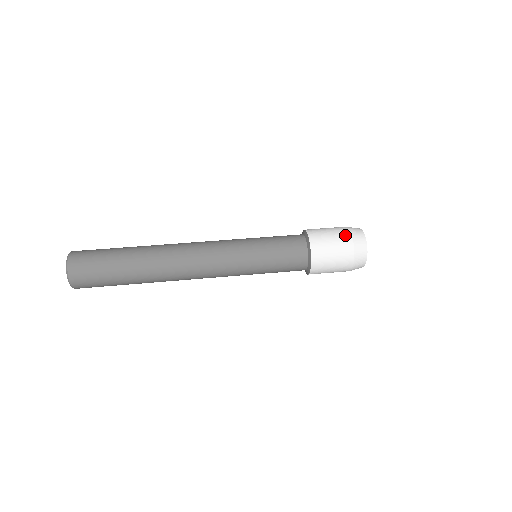
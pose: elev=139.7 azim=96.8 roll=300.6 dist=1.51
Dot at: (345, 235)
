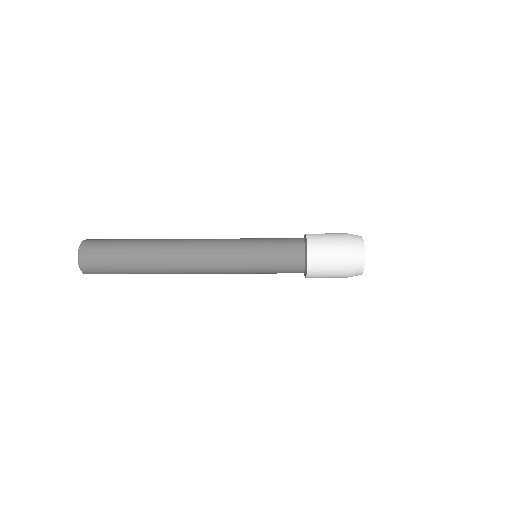
Dot at: (341, 233)
